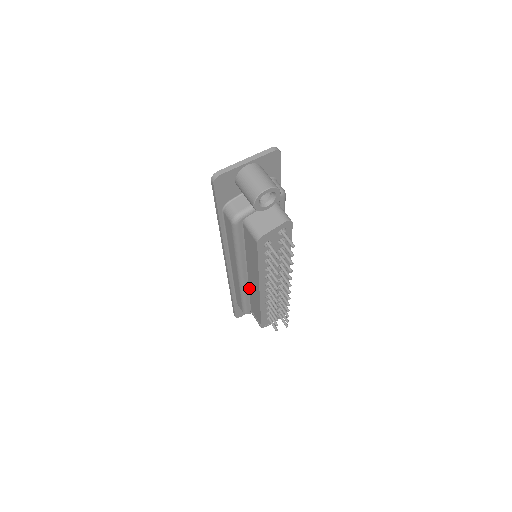
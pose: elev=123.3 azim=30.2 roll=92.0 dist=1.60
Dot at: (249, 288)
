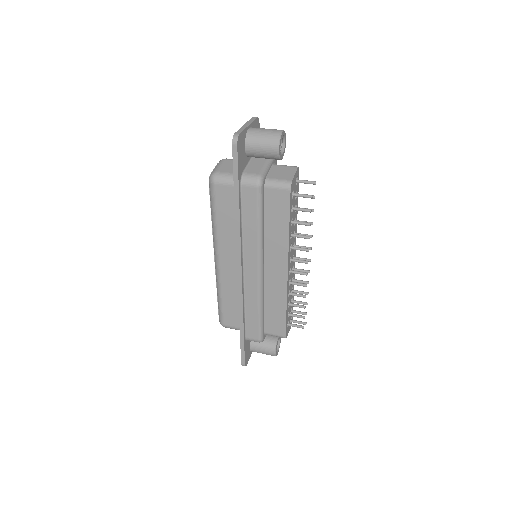
Dot at: (264, 293)
